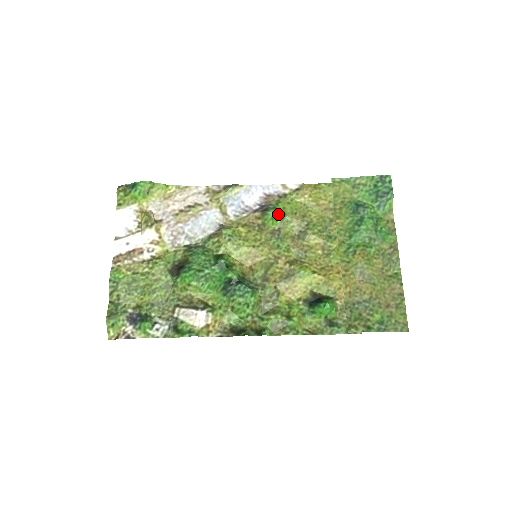
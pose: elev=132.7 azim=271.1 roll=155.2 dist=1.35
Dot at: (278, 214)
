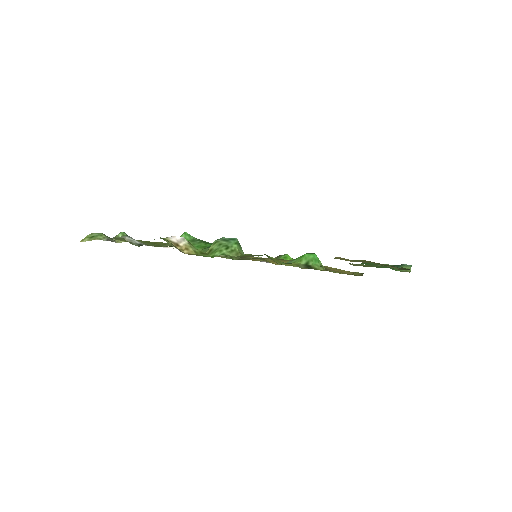
Dot at: (292, 259)
